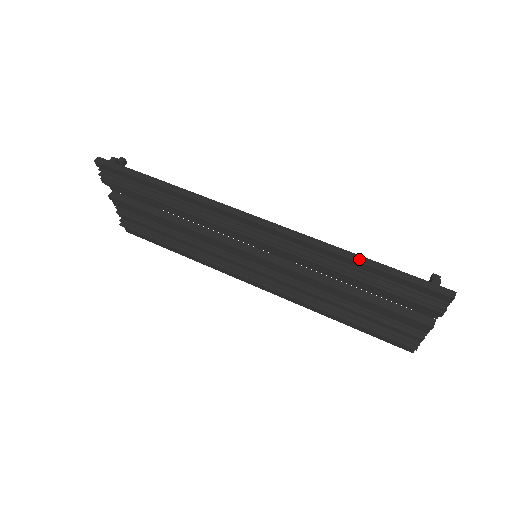
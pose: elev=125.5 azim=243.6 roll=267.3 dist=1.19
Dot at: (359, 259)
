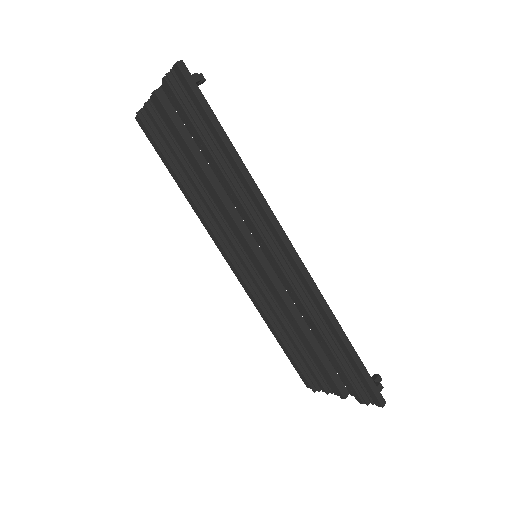
Dot at: (345, 339)
